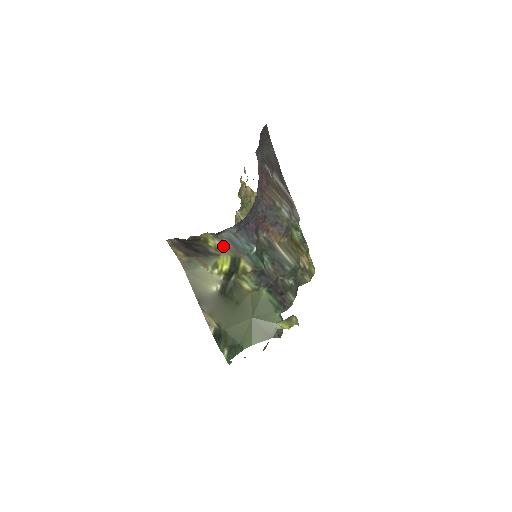
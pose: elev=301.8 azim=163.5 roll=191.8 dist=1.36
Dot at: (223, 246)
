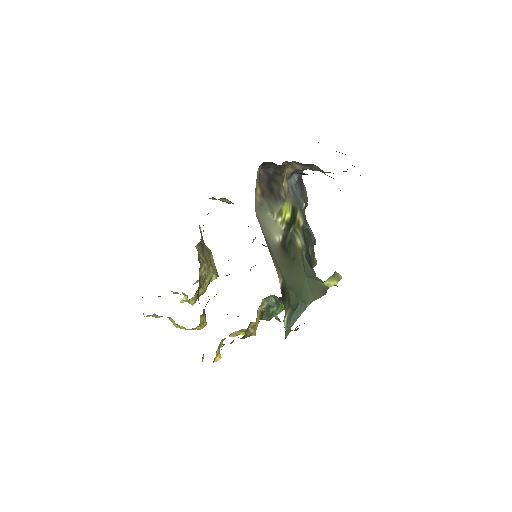
Dot at: (288, 193)
